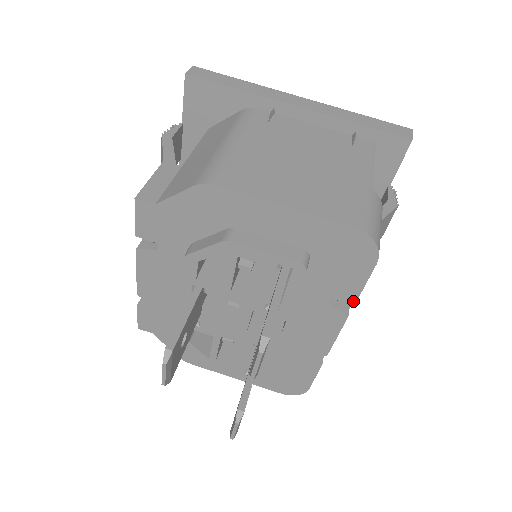
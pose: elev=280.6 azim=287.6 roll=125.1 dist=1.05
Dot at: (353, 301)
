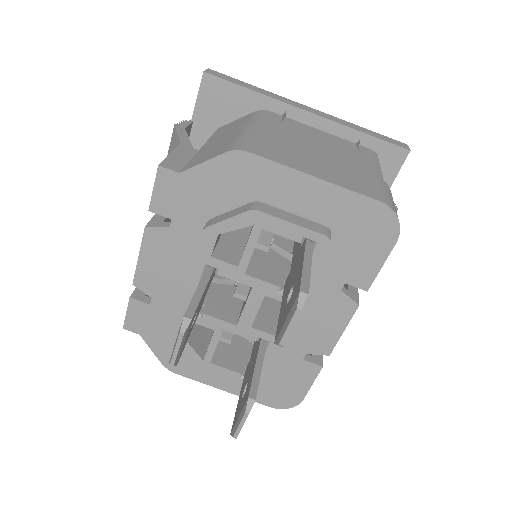
Dot at: (367, 287)
